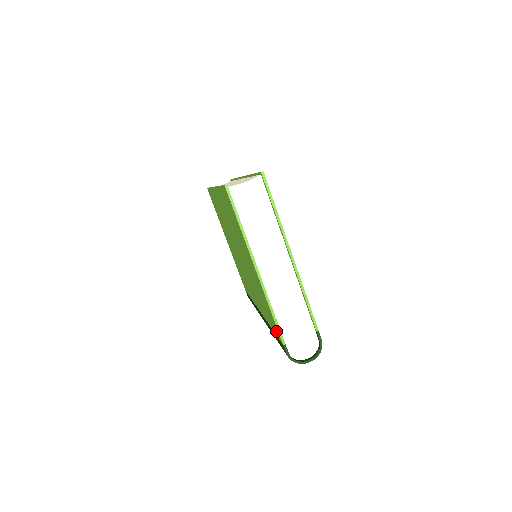
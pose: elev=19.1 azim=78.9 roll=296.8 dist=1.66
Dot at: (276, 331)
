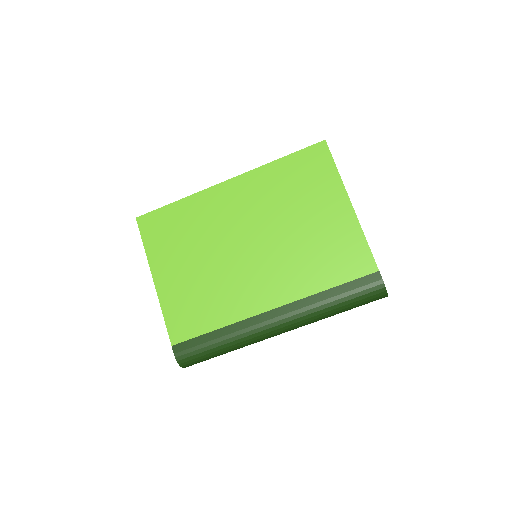
Dot at: (361, 267)
